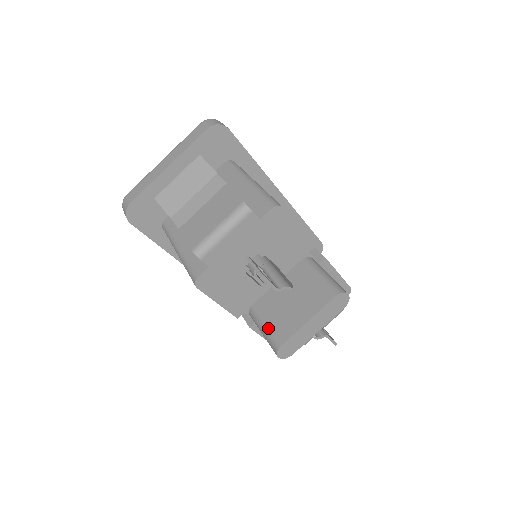
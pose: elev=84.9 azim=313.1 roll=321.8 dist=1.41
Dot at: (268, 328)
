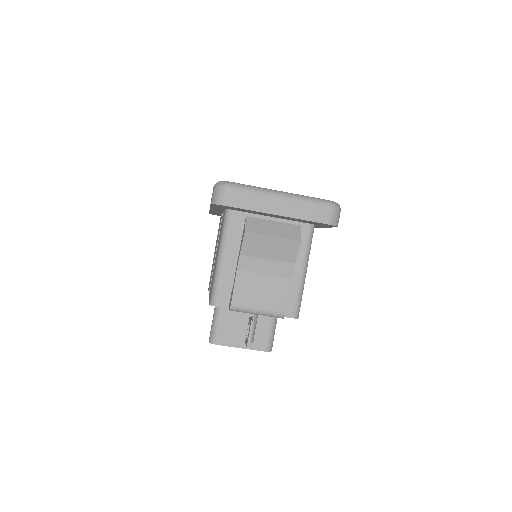
Dot at: (220, 326)
